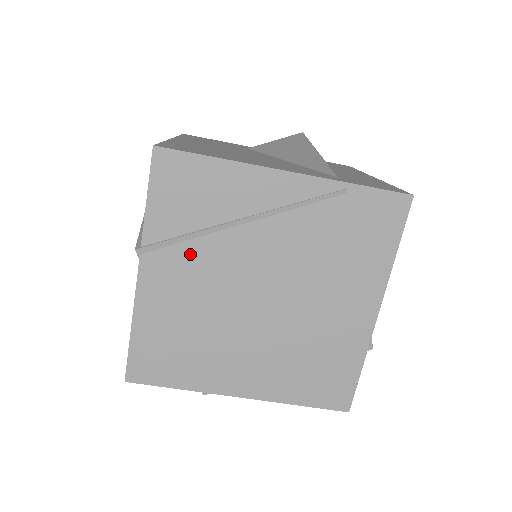
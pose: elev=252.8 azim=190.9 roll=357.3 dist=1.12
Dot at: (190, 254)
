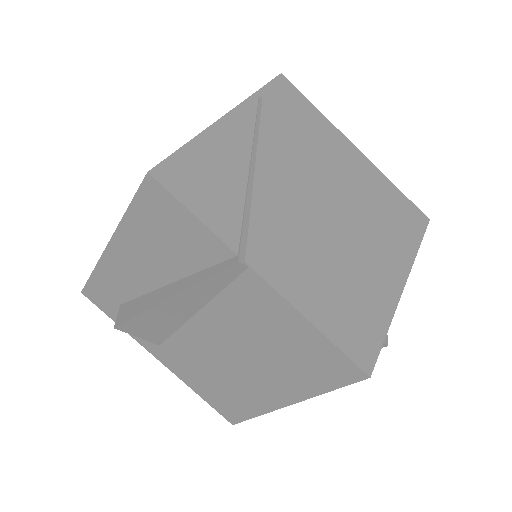
Dot at: (263, 223)
